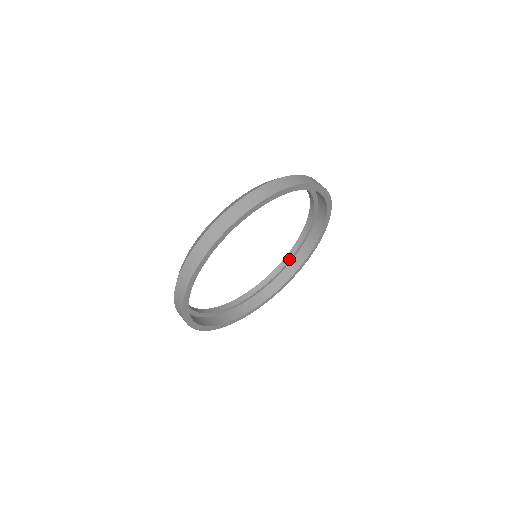
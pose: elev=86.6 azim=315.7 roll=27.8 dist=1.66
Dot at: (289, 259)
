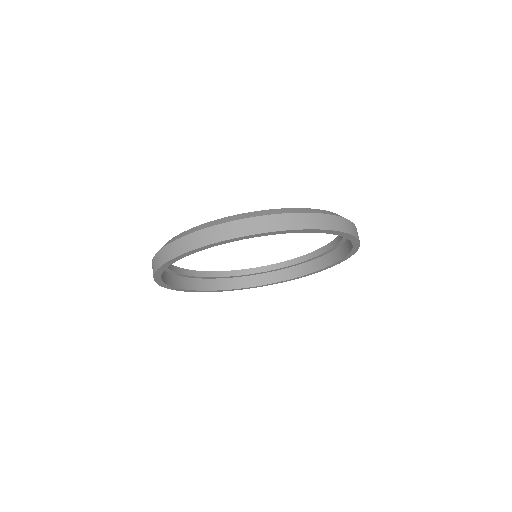
Dot at: (290, 265)
